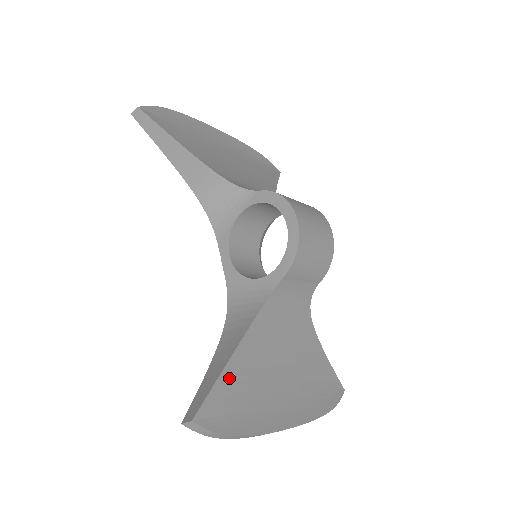
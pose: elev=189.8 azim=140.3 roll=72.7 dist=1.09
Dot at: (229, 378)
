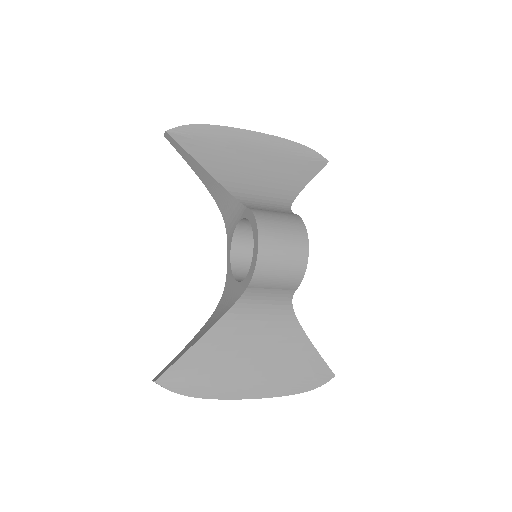
Dot at: (193, 356)
